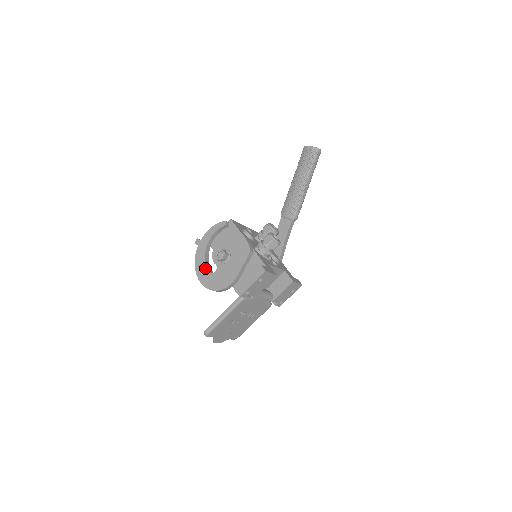
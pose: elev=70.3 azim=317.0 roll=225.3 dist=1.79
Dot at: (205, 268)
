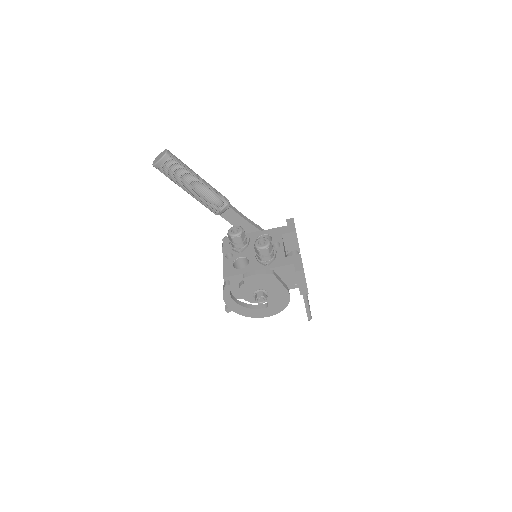
Dot at: (259, 311)
